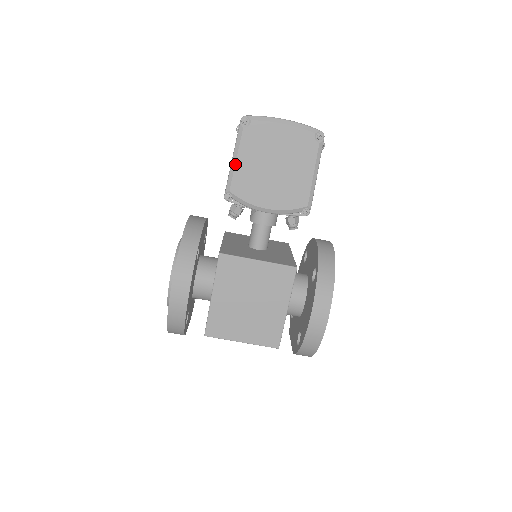
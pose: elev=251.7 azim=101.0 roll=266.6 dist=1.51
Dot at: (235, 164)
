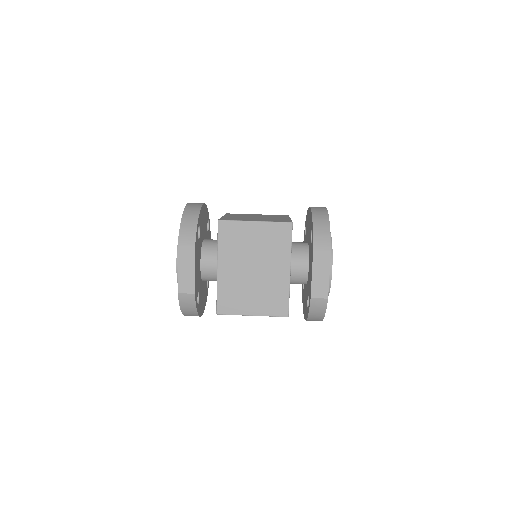
Dot at: occluded
